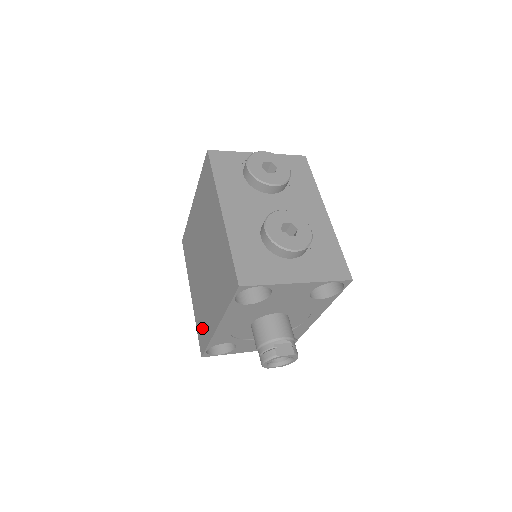
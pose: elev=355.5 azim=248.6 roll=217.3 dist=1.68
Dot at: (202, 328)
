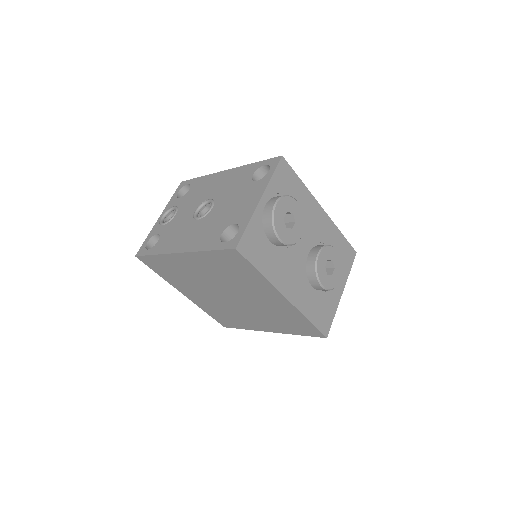
Dot at: (226, 319)
